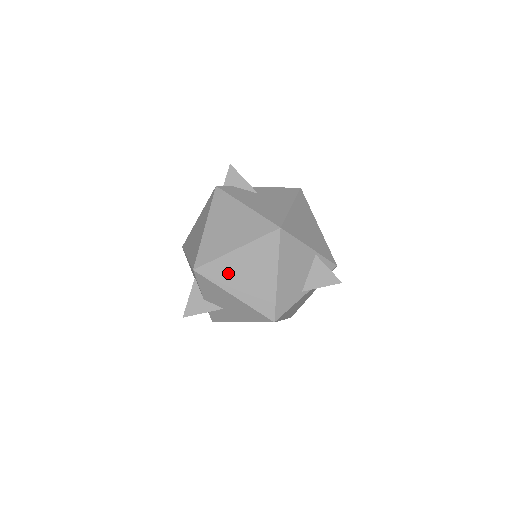
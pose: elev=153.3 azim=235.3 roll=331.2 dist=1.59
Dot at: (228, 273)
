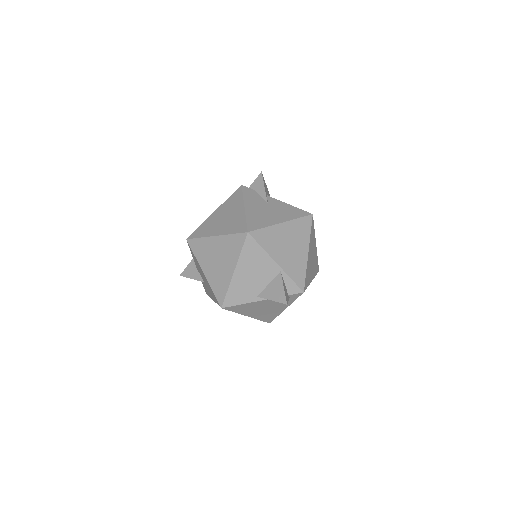
Dot at: (205, 252)
